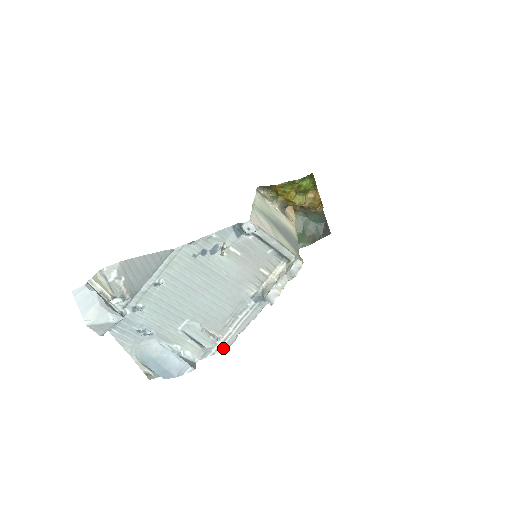
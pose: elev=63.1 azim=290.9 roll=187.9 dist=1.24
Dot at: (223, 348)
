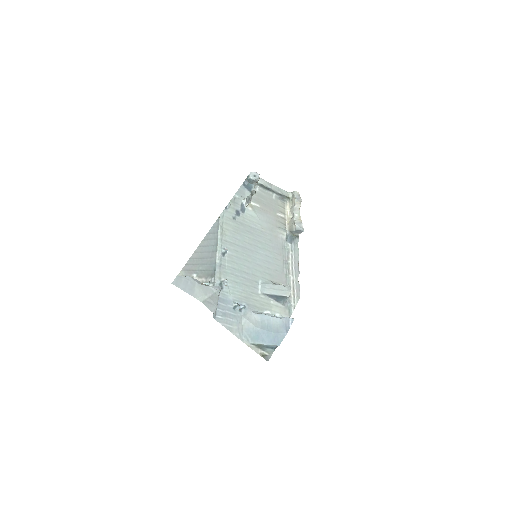
Dot at: (297, 297)
